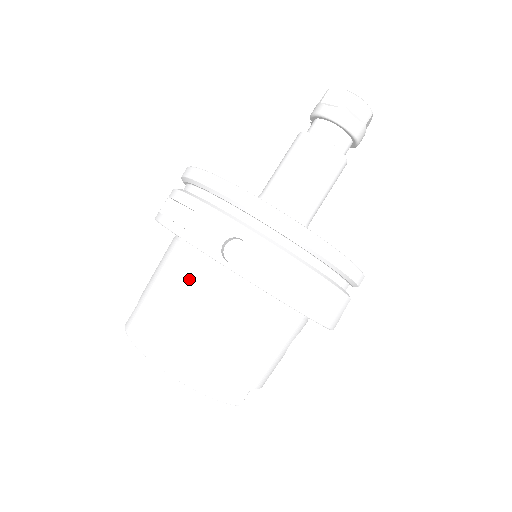
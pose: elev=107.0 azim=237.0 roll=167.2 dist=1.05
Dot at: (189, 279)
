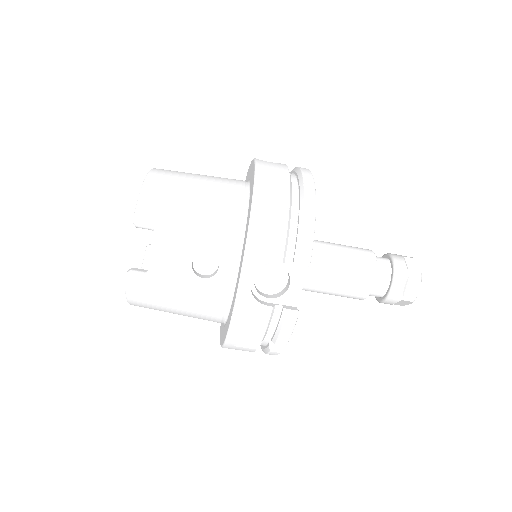
Dot at: occluded
